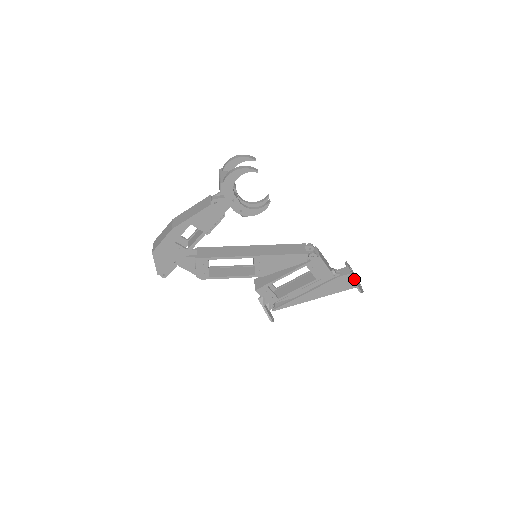
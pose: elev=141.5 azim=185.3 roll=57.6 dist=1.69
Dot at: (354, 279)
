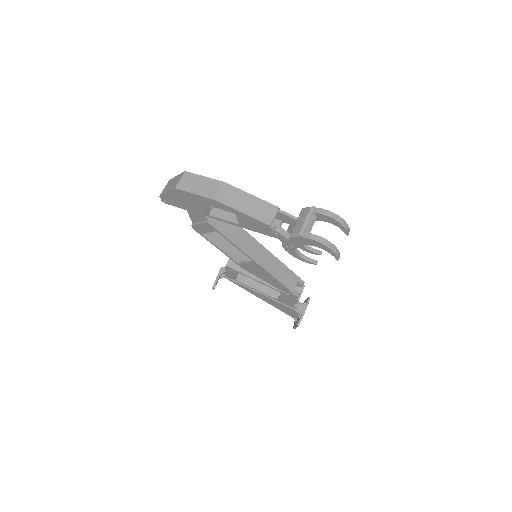
Dot at: (301, 320)
